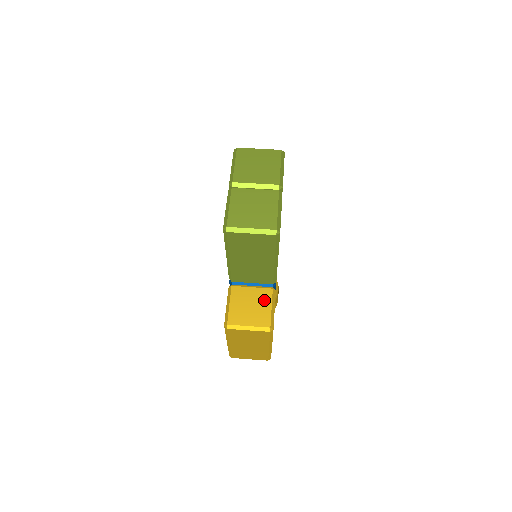
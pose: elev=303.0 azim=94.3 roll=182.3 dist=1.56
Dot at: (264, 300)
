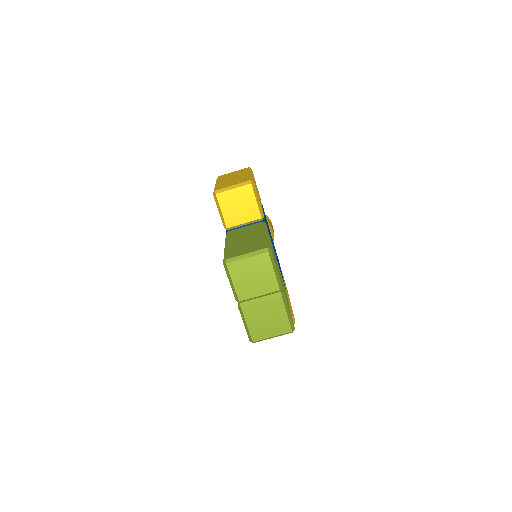
Dot at: occluded
